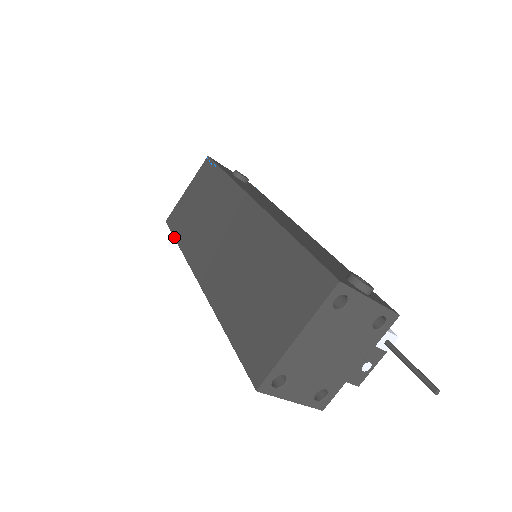
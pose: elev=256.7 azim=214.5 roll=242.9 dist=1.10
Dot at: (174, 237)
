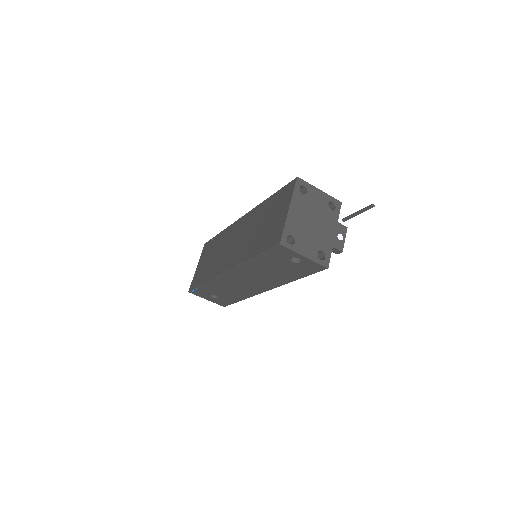
Dot at: (198, 286)
